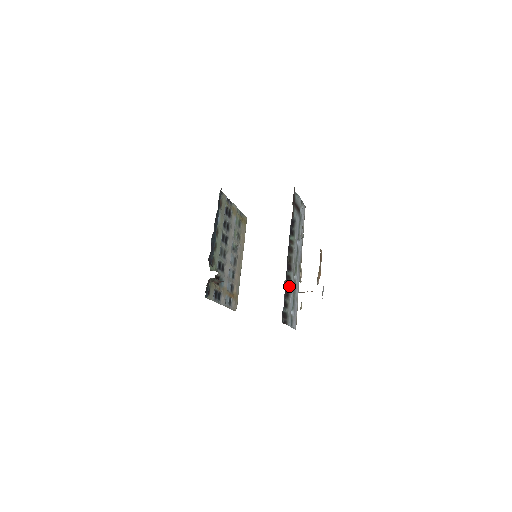
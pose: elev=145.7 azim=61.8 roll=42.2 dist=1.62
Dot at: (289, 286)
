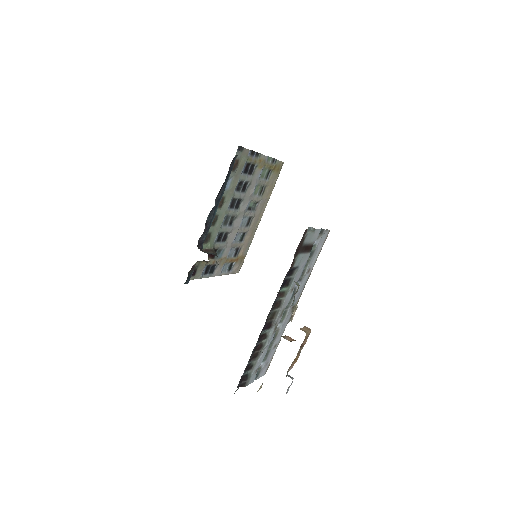
Dot at: (261, 345)
